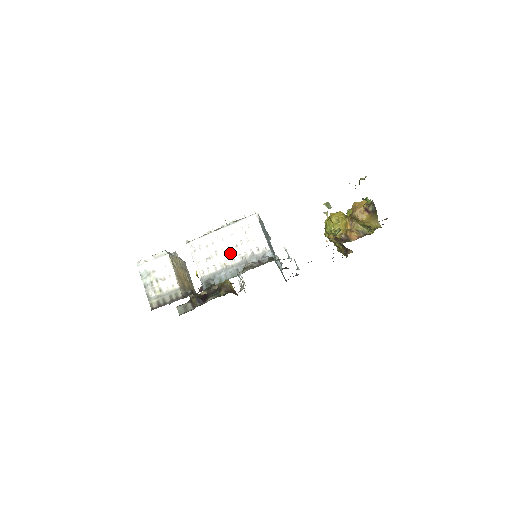
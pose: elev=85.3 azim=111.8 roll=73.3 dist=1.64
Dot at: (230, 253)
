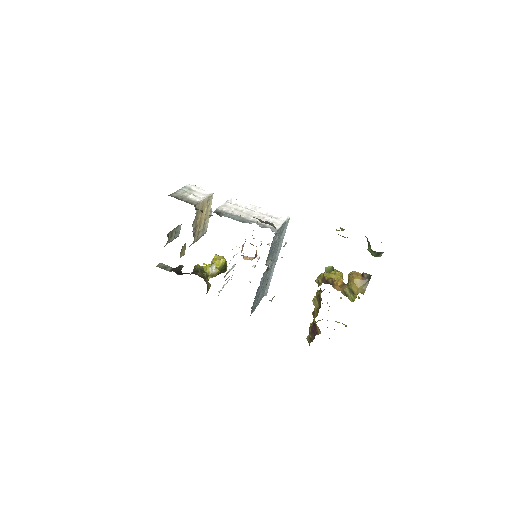
Dot at: (250, 215)
